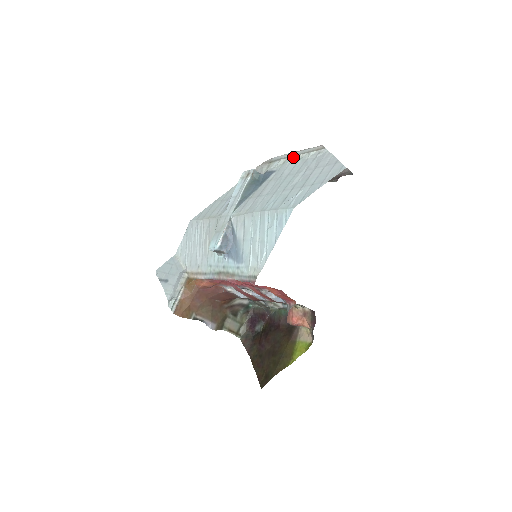
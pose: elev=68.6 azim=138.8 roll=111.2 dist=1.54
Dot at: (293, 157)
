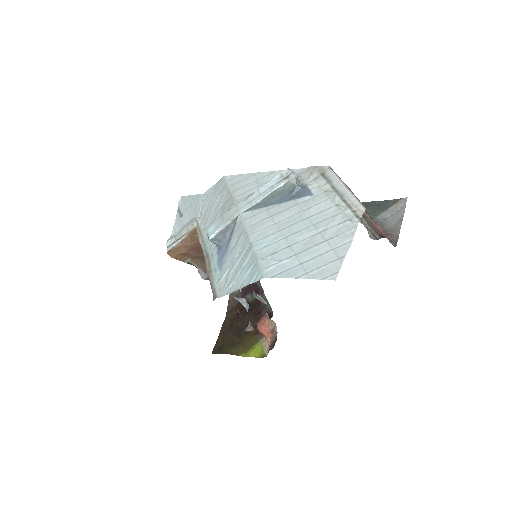
Dot at: (334, 195)
